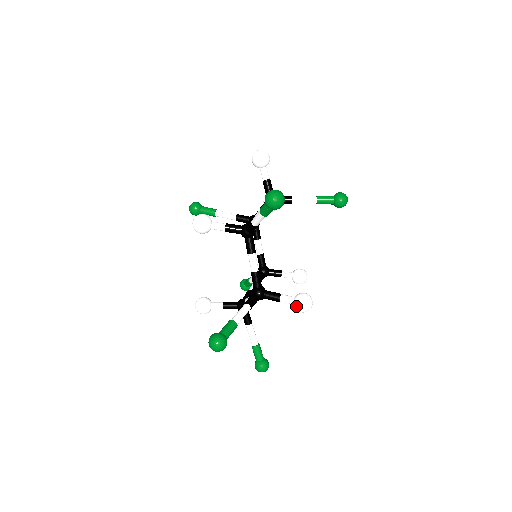
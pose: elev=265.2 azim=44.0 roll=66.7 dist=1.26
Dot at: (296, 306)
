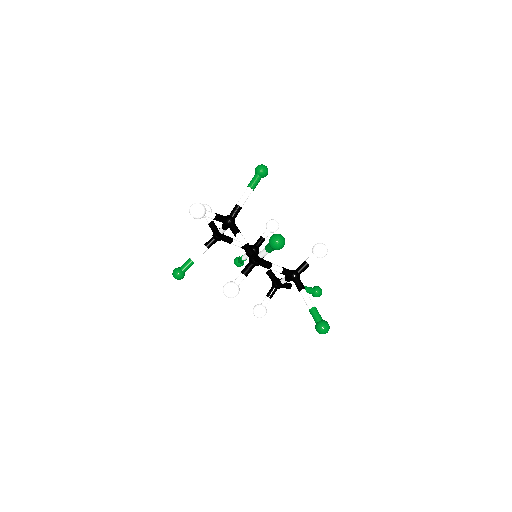
Dot at: (321, 257)
